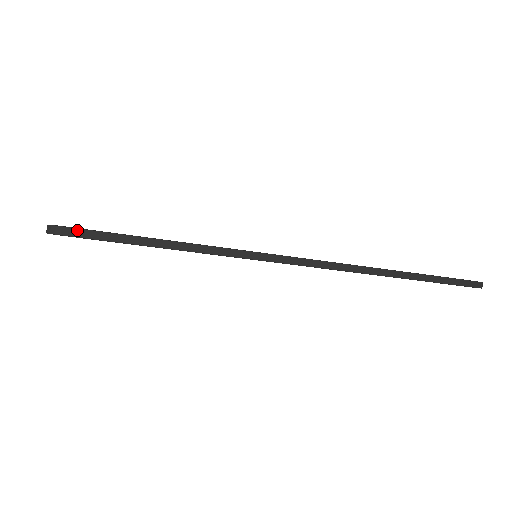
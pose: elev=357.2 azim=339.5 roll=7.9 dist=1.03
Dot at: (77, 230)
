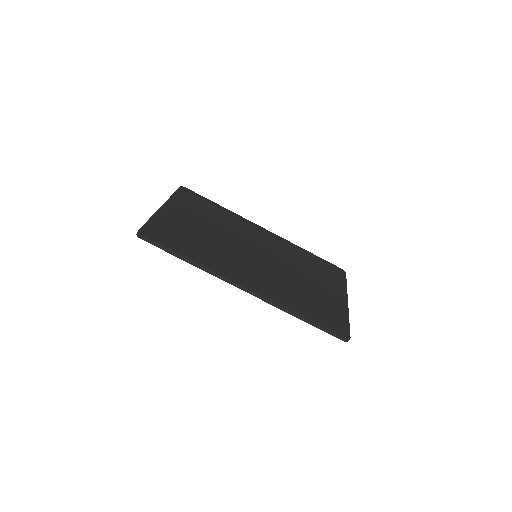
Dot at: (147, 239)
